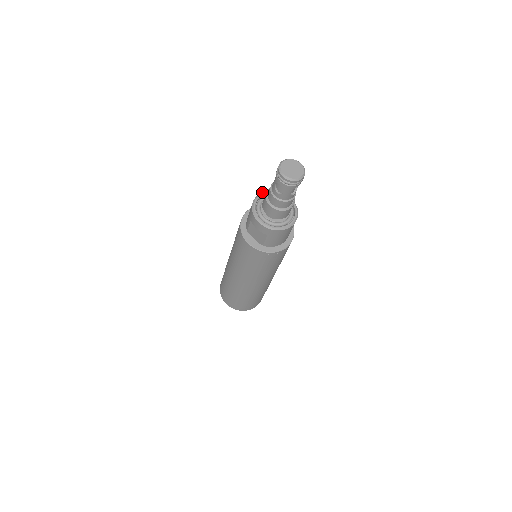
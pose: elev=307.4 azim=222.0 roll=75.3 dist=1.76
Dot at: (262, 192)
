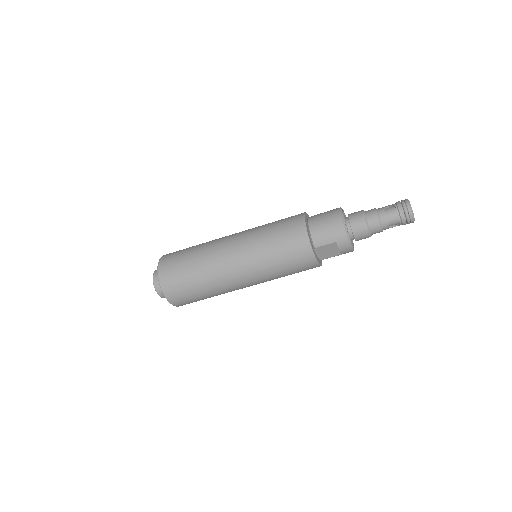
Dot at: (342, 212)
